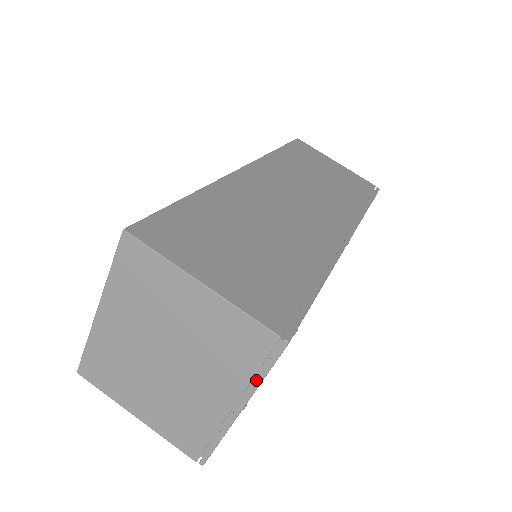
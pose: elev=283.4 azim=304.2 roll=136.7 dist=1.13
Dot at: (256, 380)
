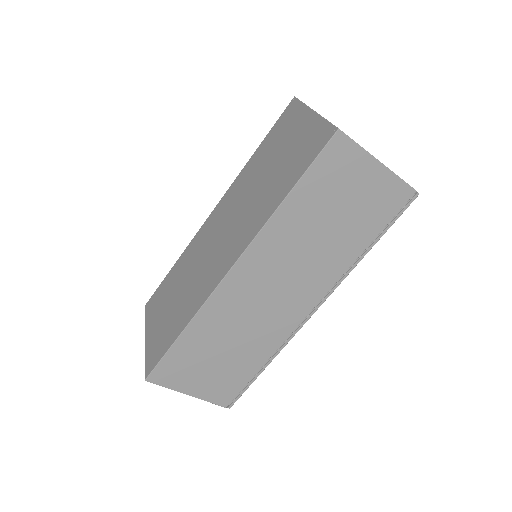
Dot at: occluded
